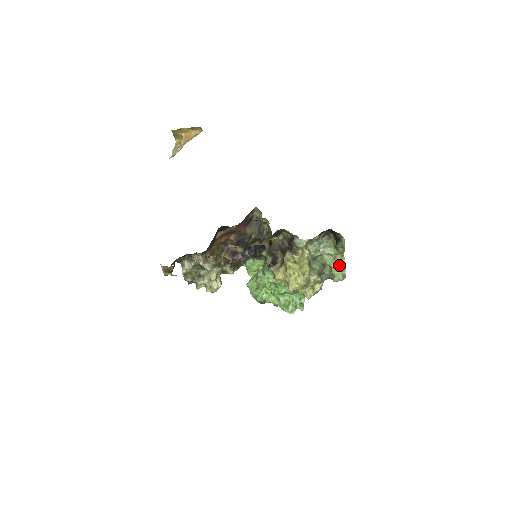
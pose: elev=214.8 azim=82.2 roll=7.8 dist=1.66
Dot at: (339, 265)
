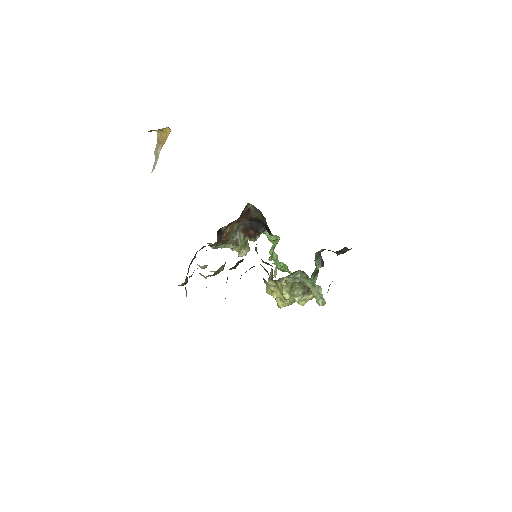
Dot at: (318, 294)
